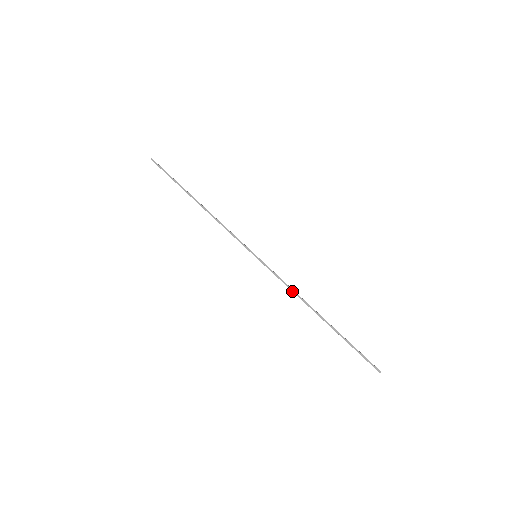
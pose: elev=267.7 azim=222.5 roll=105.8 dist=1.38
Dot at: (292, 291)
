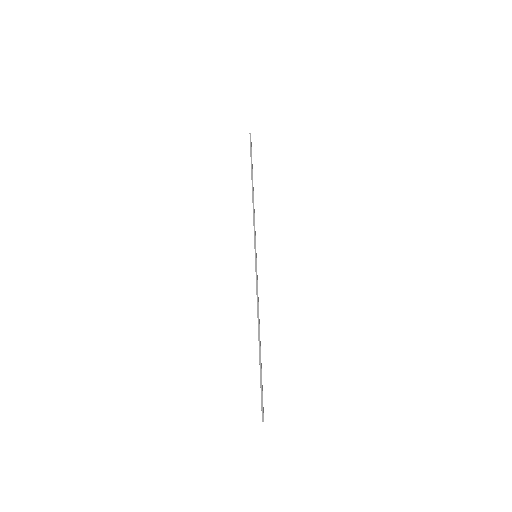
Dot at: (257, 302)
